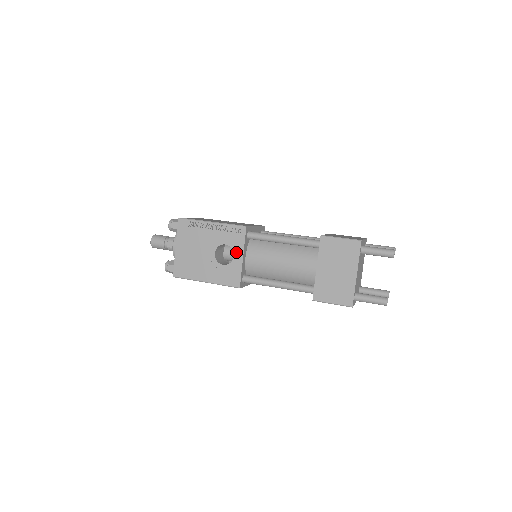
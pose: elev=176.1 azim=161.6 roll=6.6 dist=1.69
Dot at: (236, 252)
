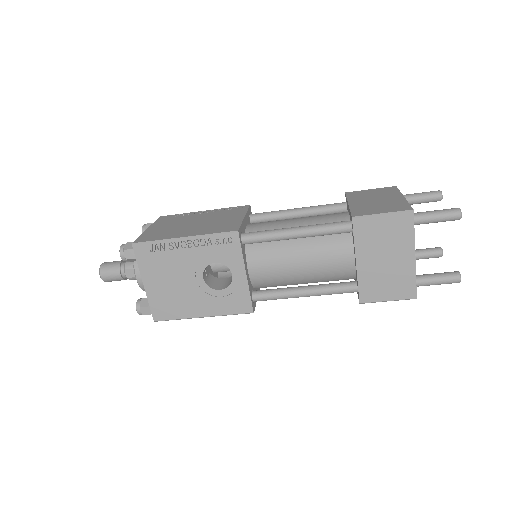
Dot at: (234, 269)
